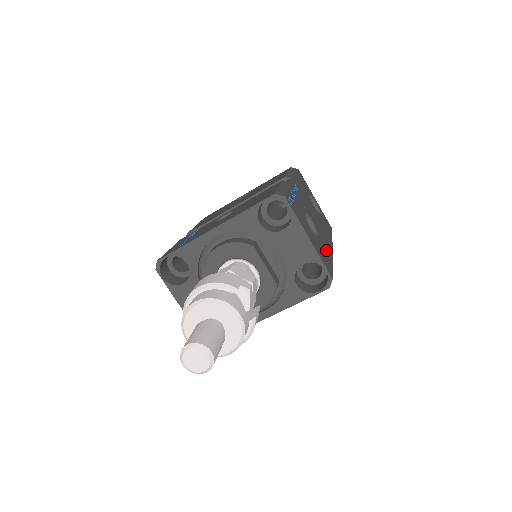
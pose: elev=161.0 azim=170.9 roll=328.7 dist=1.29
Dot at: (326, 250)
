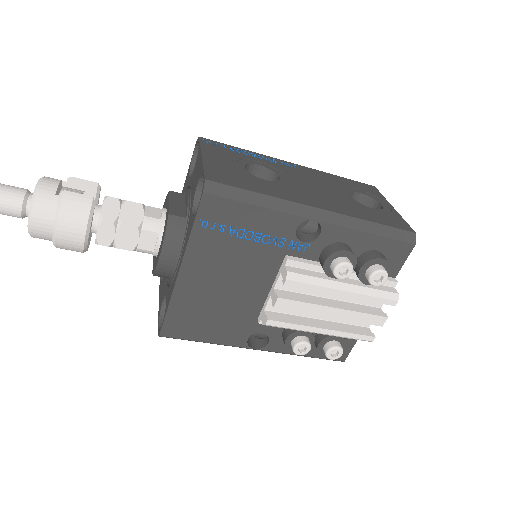
Dot at: (269, 188)
